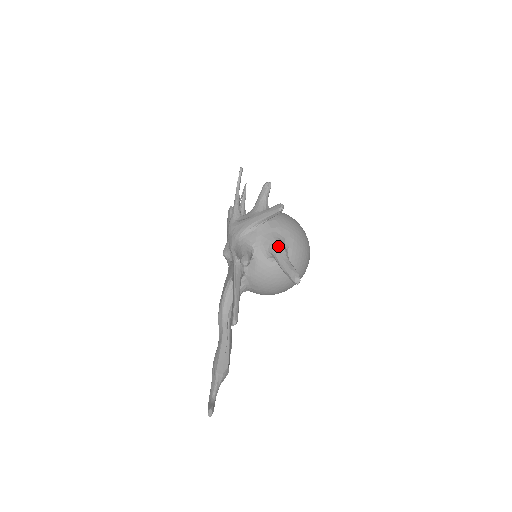
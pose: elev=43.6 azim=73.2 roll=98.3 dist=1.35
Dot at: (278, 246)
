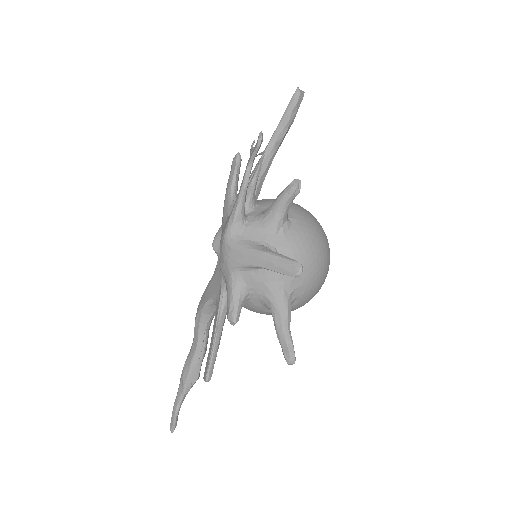
Dot at: (281, 307)
